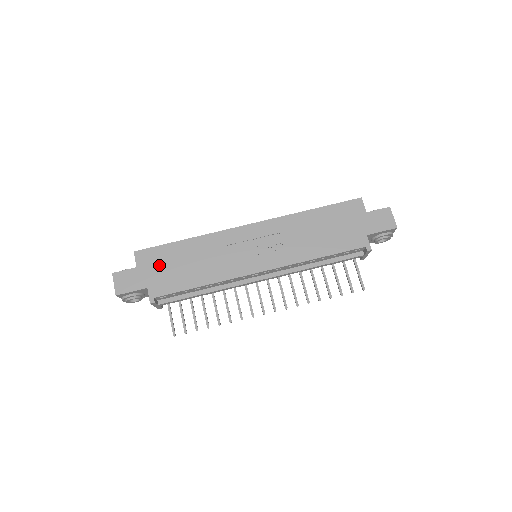
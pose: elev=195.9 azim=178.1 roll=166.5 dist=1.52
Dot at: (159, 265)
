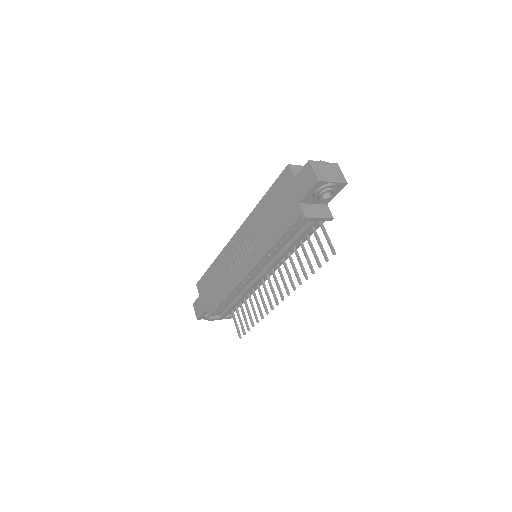
Dot at: (206, 290)
